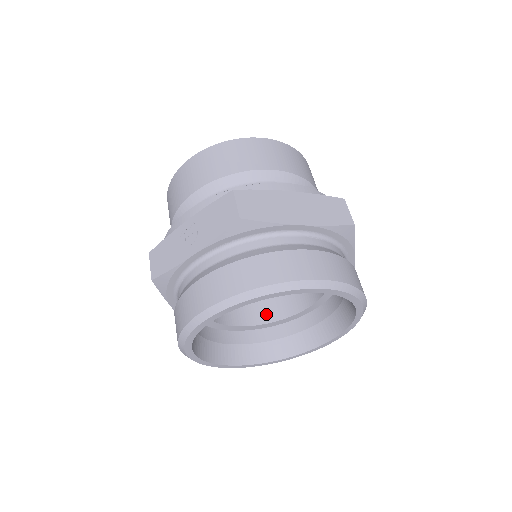
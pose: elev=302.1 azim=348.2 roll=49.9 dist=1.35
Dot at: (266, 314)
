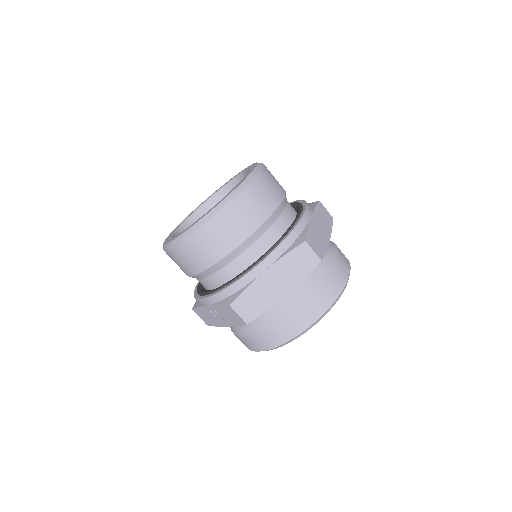
Dot at: occluded
